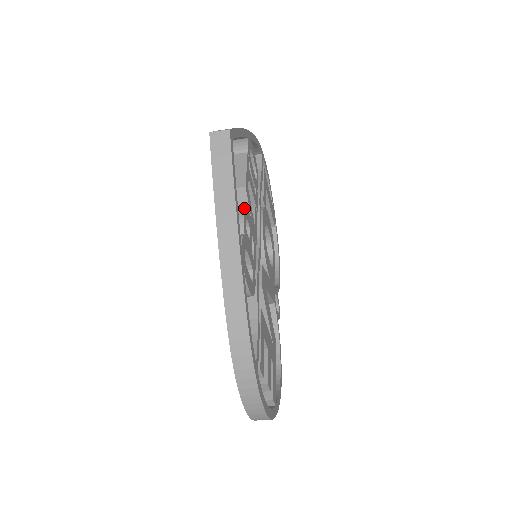
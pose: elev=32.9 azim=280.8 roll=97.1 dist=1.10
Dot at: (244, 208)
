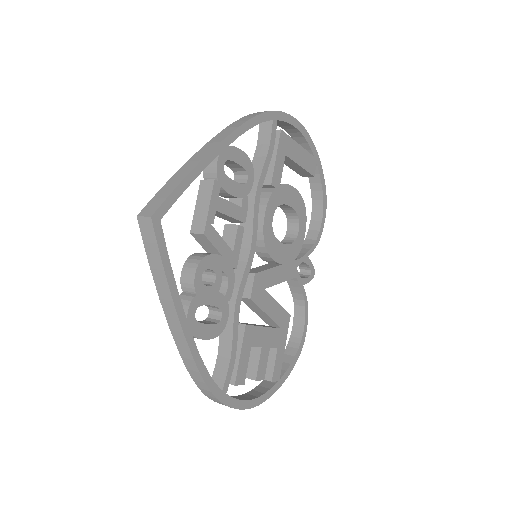
Dot at: (198, 265)
